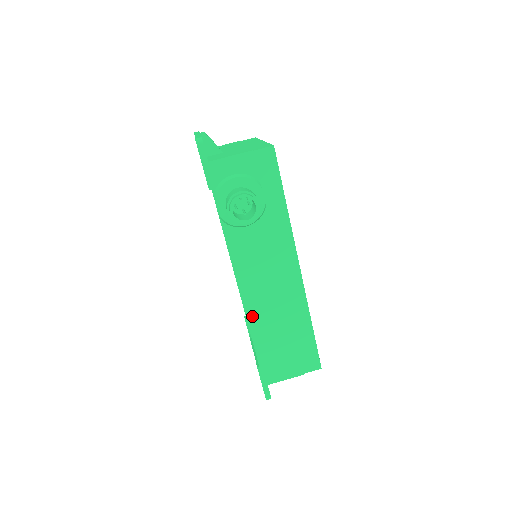
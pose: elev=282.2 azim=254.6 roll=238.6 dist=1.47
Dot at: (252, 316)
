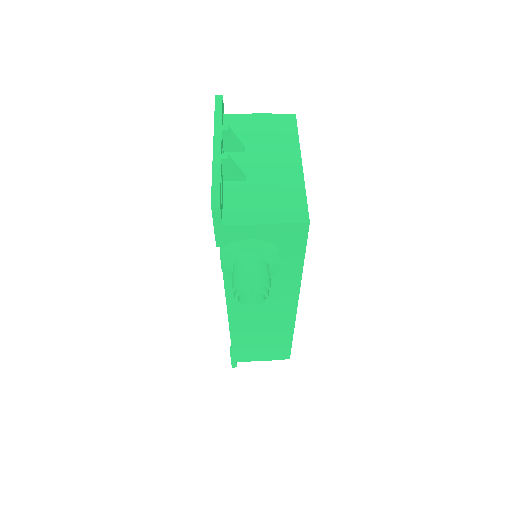
Dot at: (236, 328)
